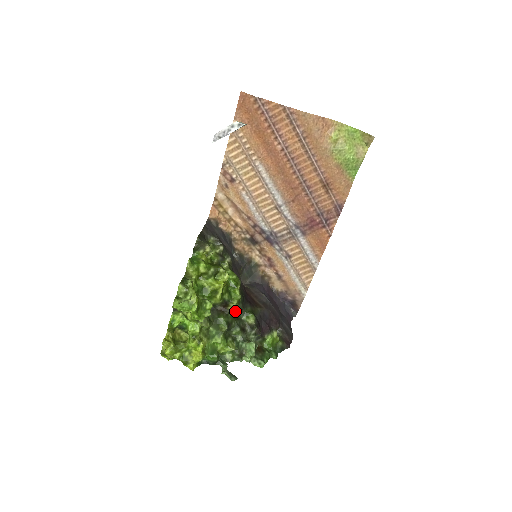
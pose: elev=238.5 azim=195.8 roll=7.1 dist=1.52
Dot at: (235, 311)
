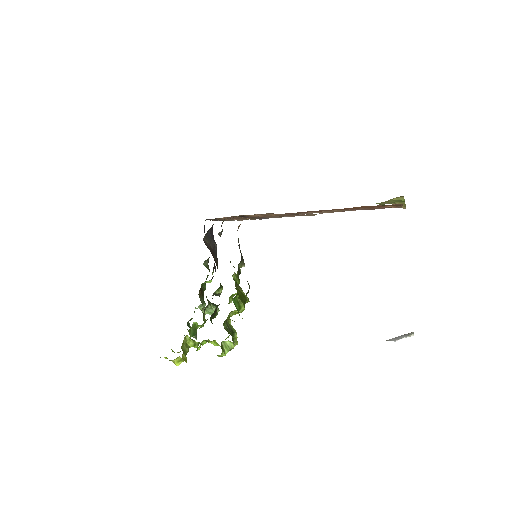
Dot at: occluded
